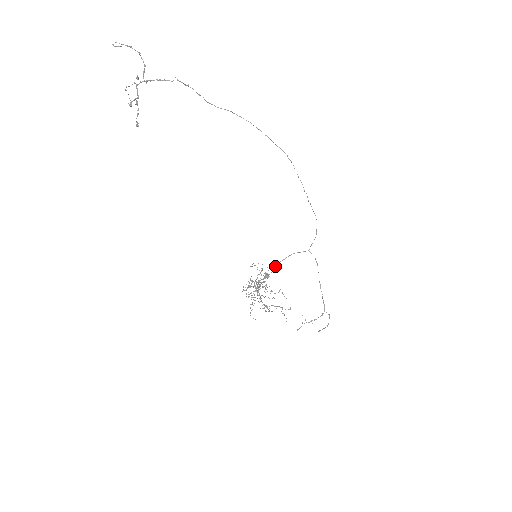
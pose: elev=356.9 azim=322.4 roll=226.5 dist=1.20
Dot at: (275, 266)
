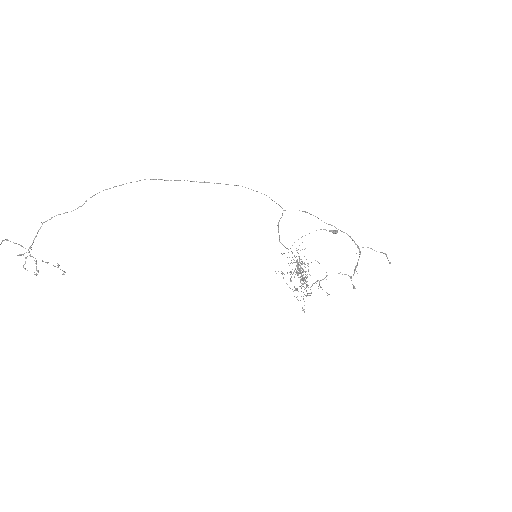
Dot at: occluded
